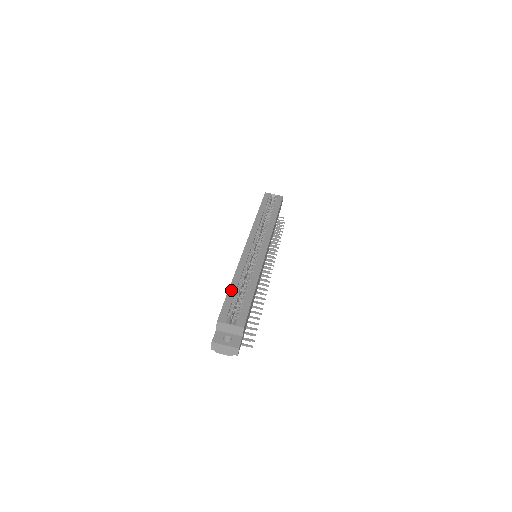
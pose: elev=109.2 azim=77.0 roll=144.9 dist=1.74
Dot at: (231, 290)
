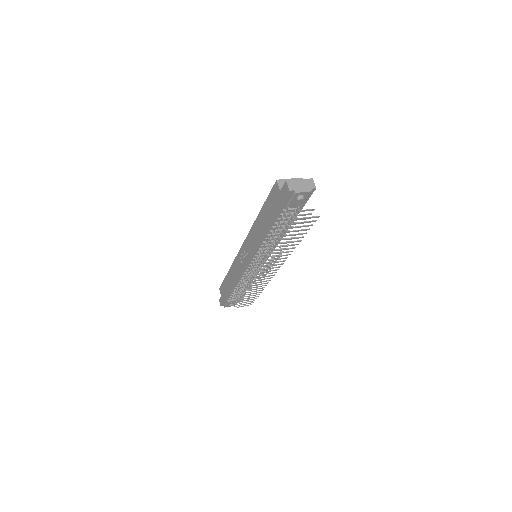
Dot at: occluded
